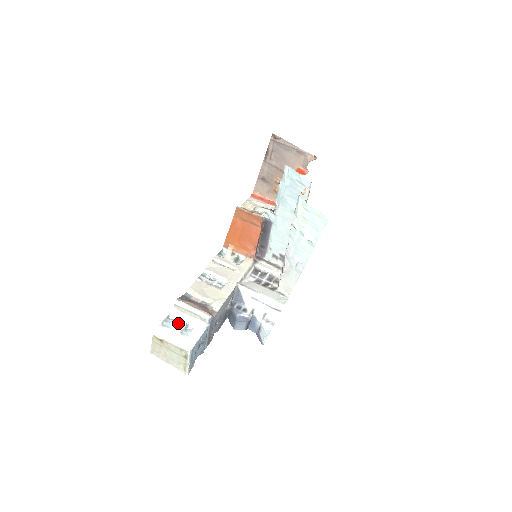
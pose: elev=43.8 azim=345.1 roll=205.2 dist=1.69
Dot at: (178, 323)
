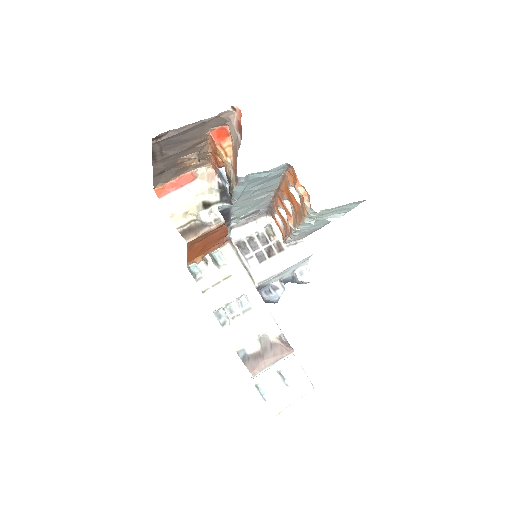
Dot at: (273, 383)
